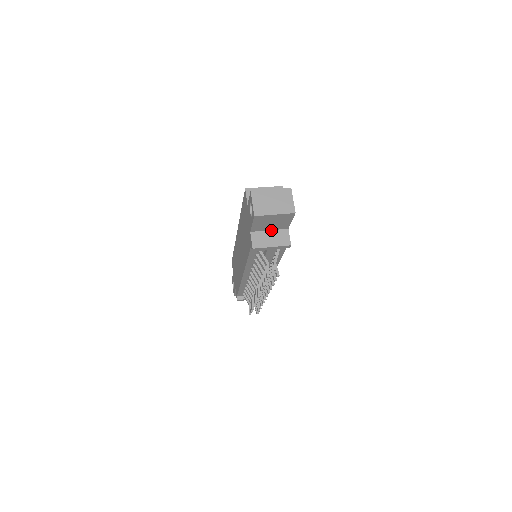
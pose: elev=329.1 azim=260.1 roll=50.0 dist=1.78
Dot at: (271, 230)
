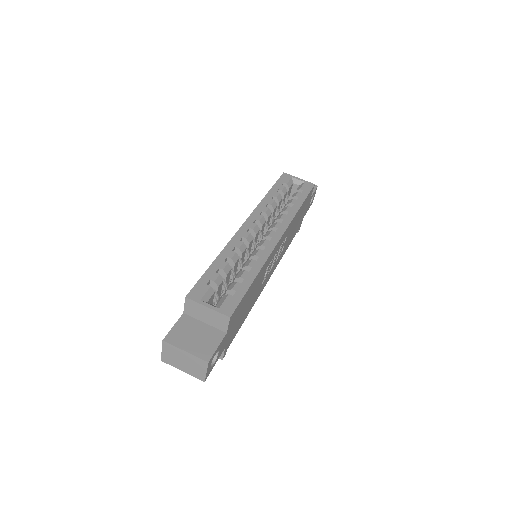
Dot at: occluded
